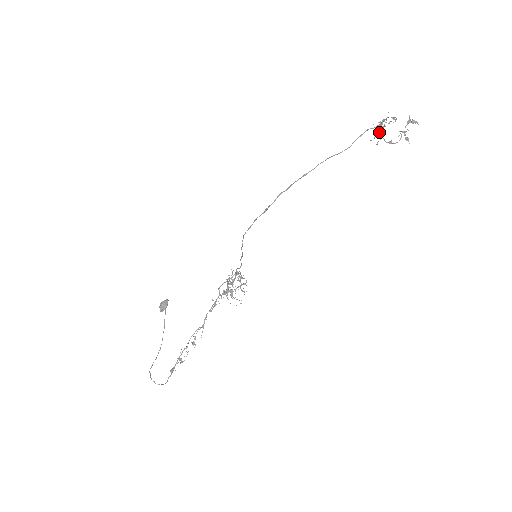
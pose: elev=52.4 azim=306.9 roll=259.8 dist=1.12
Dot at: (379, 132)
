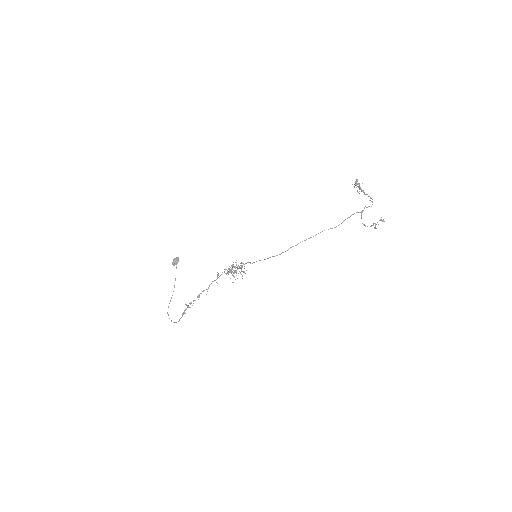
Dot at: (358, 192)
